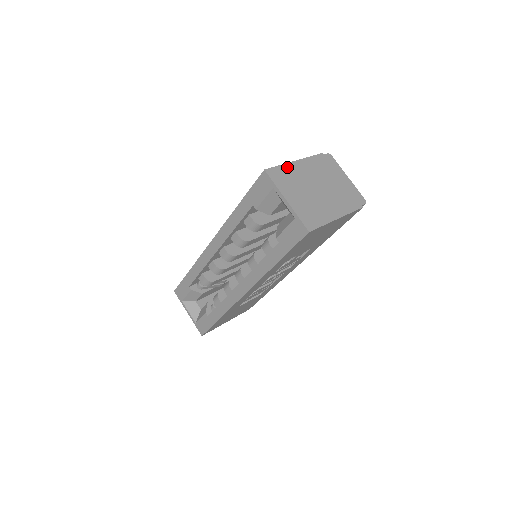
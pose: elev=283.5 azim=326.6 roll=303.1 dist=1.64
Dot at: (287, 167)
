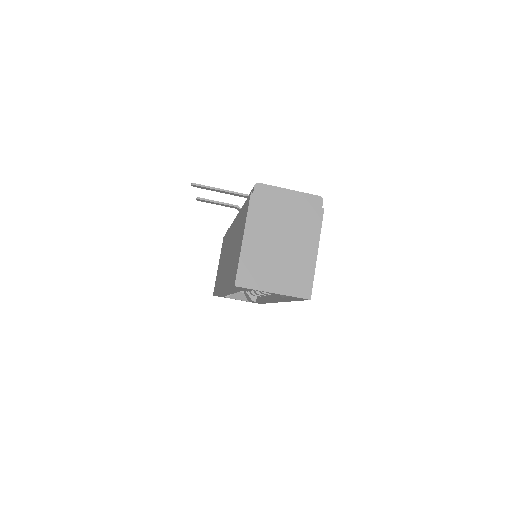
Dot at: (244, 256)
